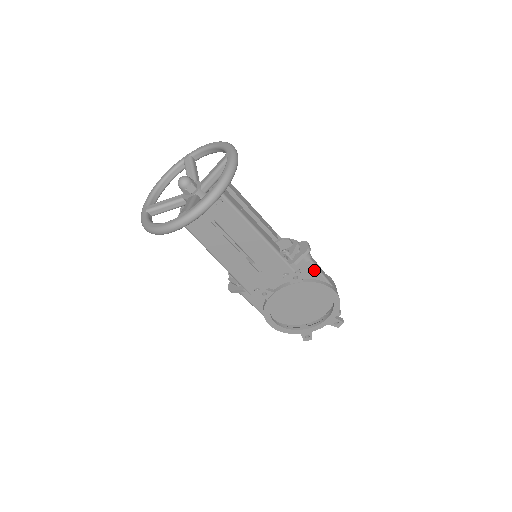
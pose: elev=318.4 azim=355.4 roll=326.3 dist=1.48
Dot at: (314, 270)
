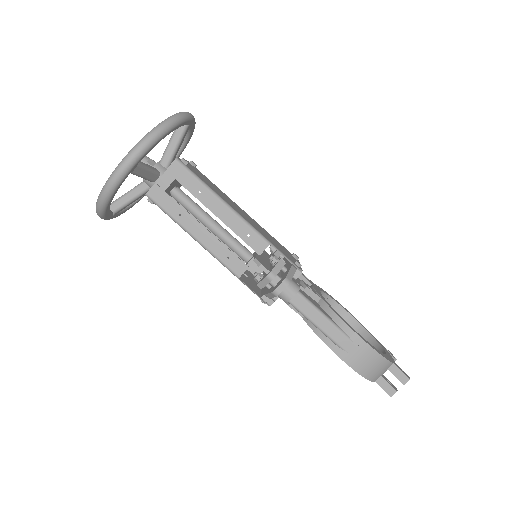
Dot at: (305, 316)
